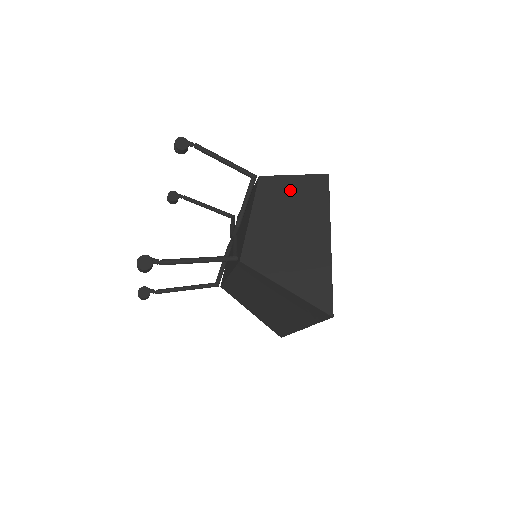
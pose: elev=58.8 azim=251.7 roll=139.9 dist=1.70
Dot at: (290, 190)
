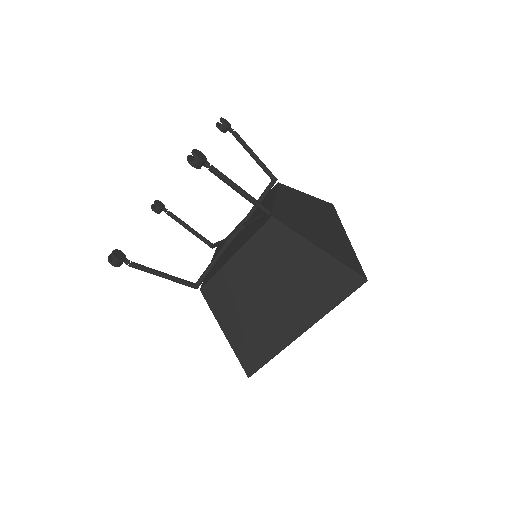
Dot at: (306, 199)
